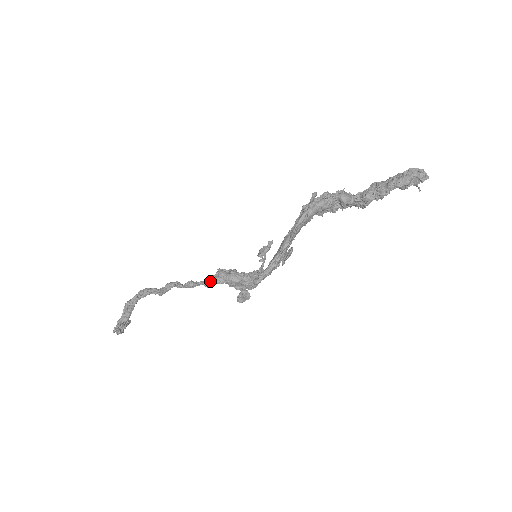
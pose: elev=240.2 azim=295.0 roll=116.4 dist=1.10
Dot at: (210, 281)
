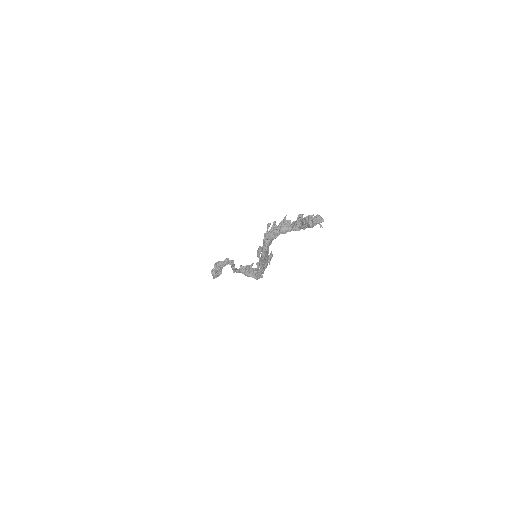
Dot at: (239, 272)
